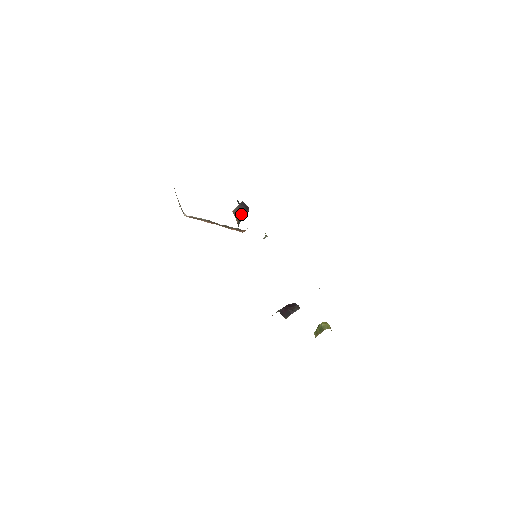
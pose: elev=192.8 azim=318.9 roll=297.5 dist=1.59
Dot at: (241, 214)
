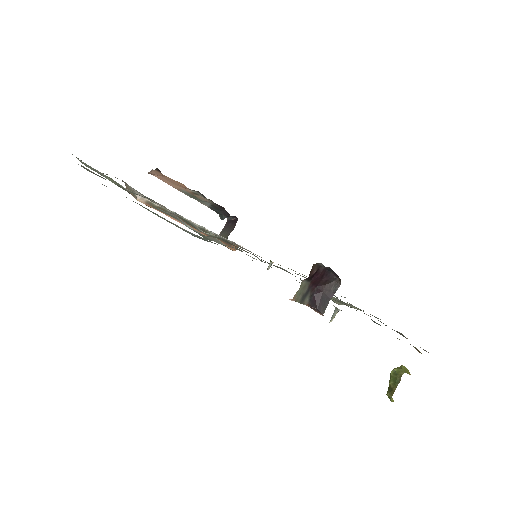
Dot at: (228, 232)
